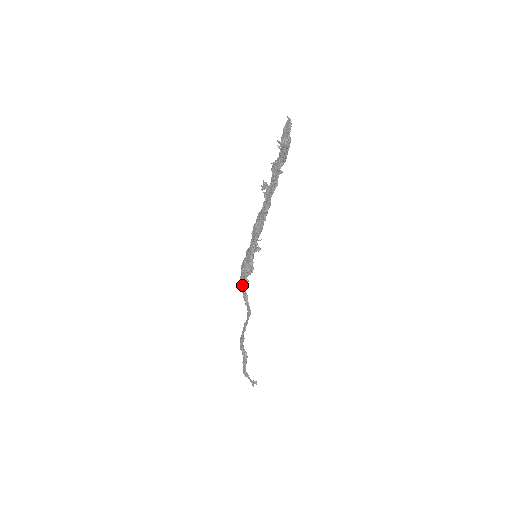
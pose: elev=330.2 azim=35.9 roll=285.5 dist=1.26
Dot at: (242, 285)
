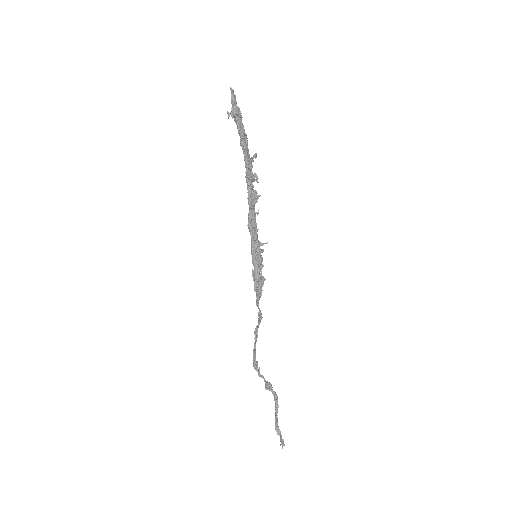
Dot at: occluded
